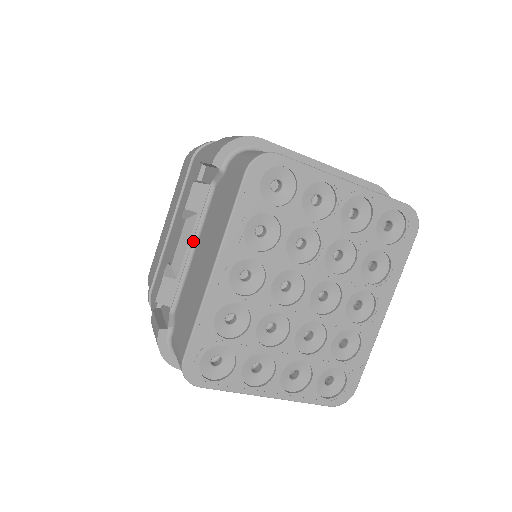
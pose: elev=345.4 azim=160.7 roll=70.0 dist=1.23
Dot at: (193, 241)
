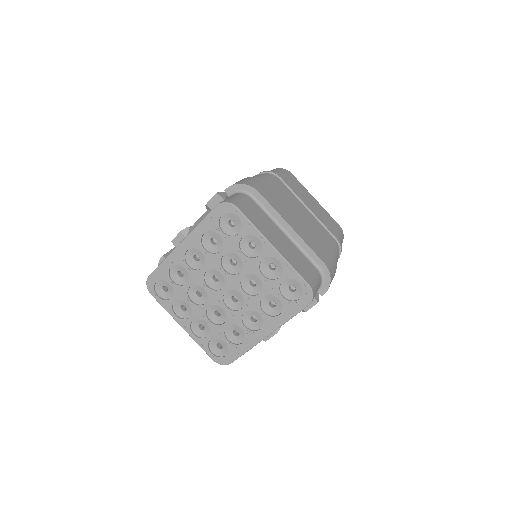
Dot at: occluded
